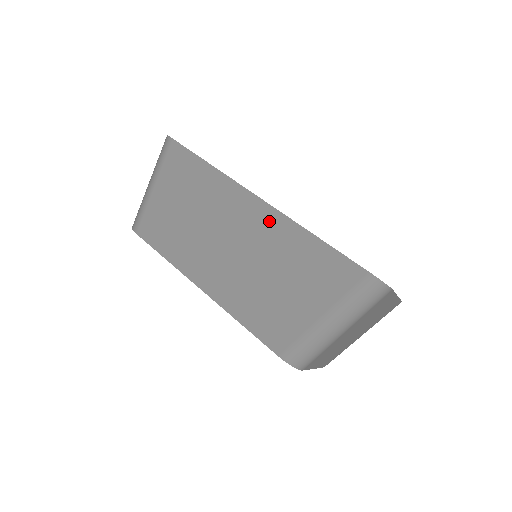
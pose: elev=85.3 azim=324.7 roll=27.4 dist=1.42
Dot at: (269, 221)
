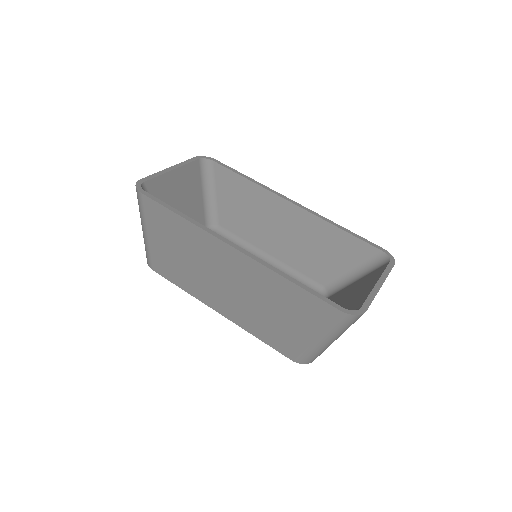
Dot at: (249, 267)
